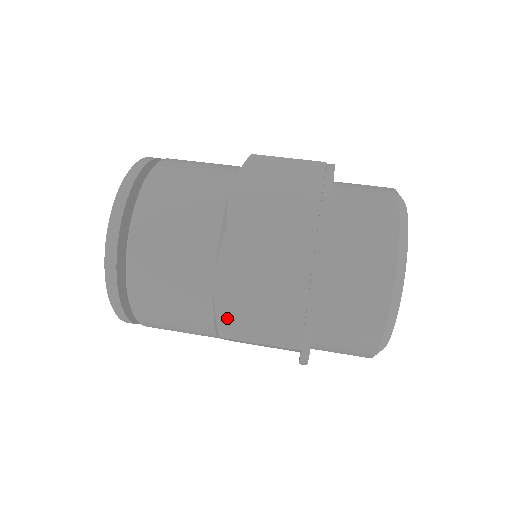
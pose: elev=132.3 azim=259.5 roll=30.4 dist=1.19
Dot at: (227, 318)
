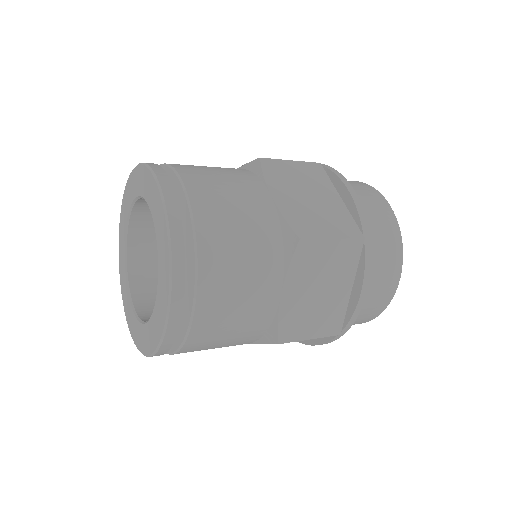
Dot at: (297, 222)
